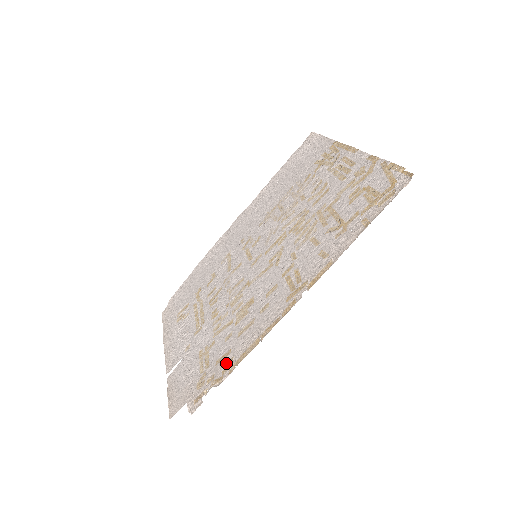
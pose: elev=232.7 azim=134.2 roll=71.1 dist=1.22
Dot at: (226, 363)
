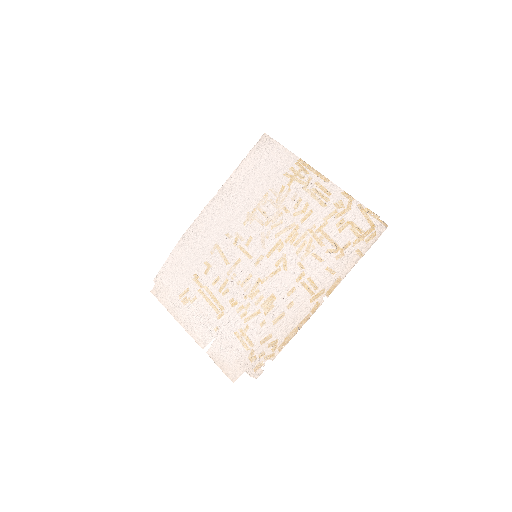
Dot at: (272, 344)
